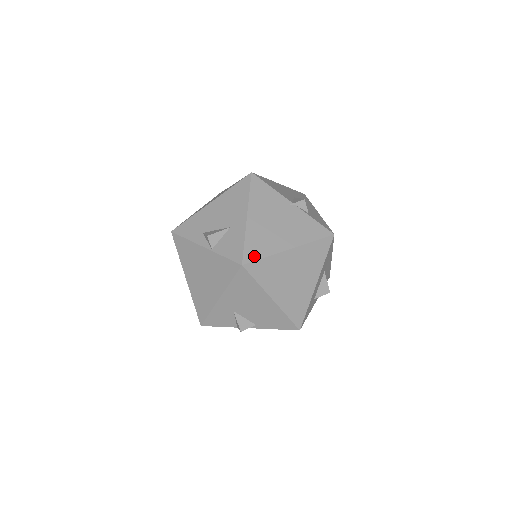
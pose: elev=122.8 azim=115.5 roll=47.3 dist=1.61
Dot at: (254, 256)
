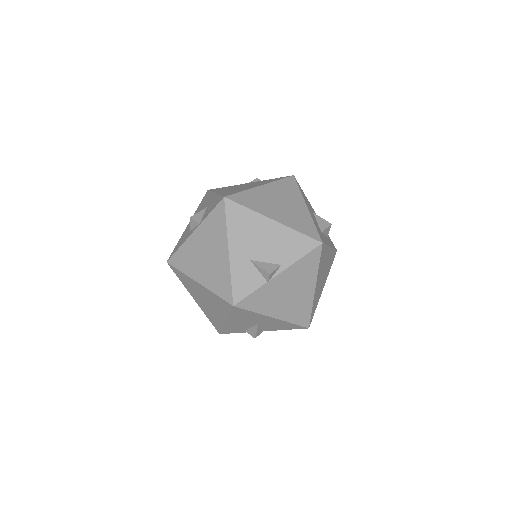
Dot at: (232, 194)
